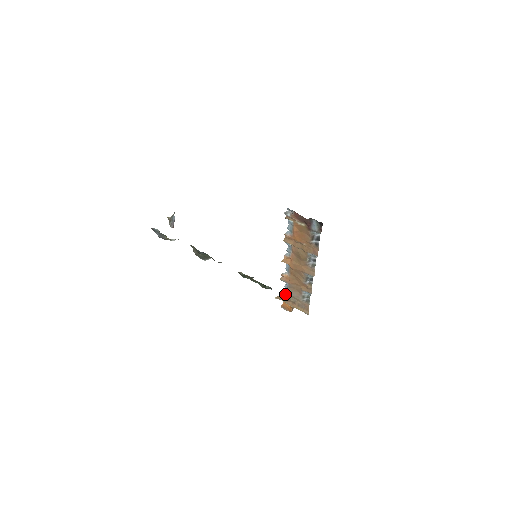
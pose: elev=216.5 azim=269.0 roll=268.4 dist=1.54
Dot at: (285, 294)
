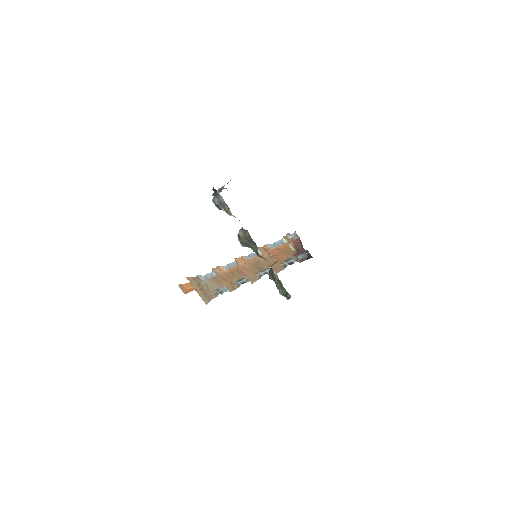
Dot at: (199, 279)
